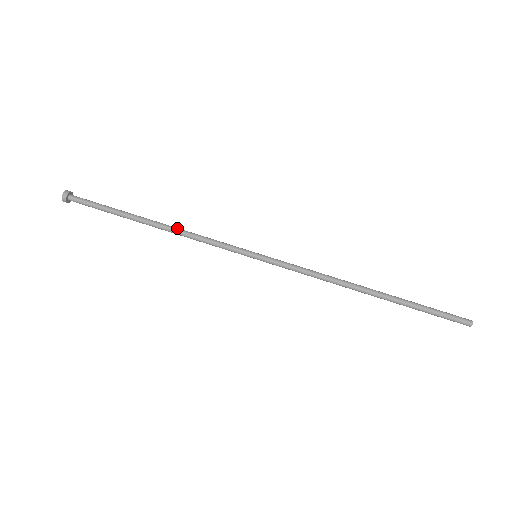
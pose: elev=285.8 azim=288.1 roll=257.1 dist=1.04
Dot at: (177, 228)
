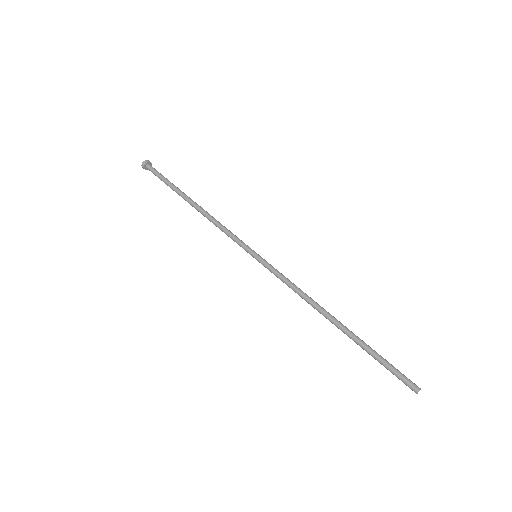
Dot at: occluded
